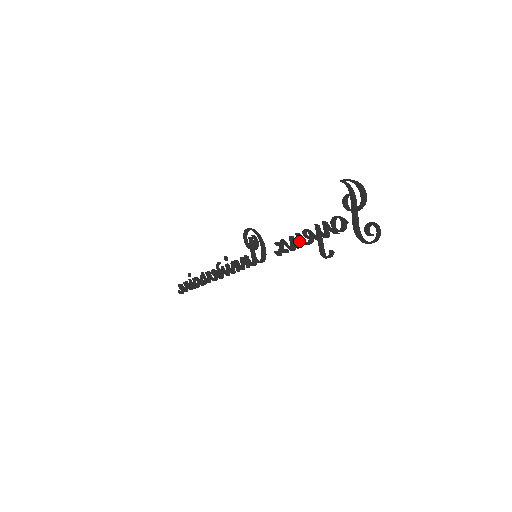
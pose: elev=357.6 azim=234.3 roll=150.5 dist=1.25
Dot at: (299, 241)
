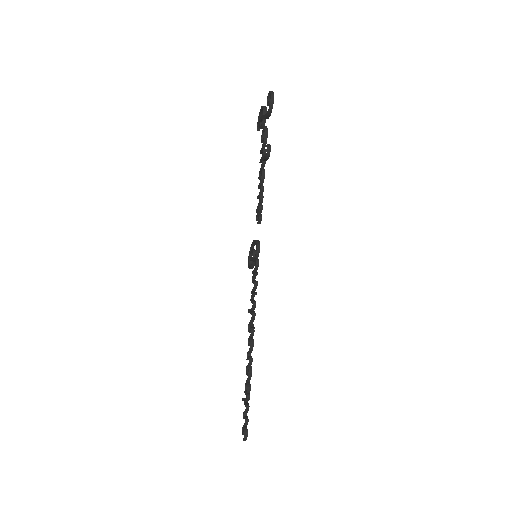
Dot at: (260, 186)
